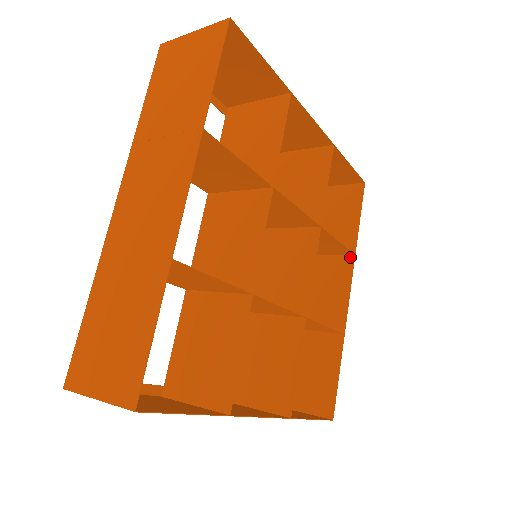
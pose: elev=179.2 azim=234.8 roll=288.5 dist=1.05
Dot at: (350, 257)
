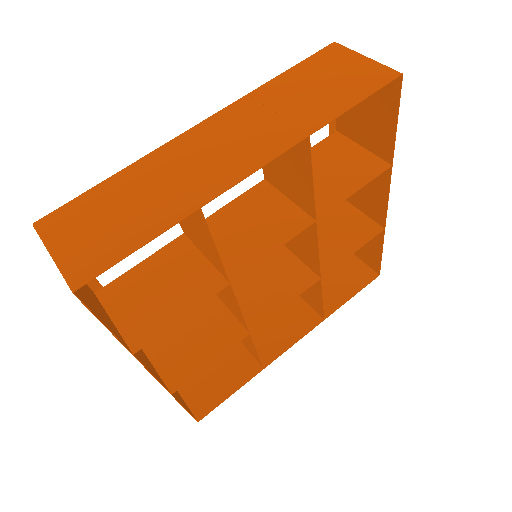
Dot at: (319, 318)
